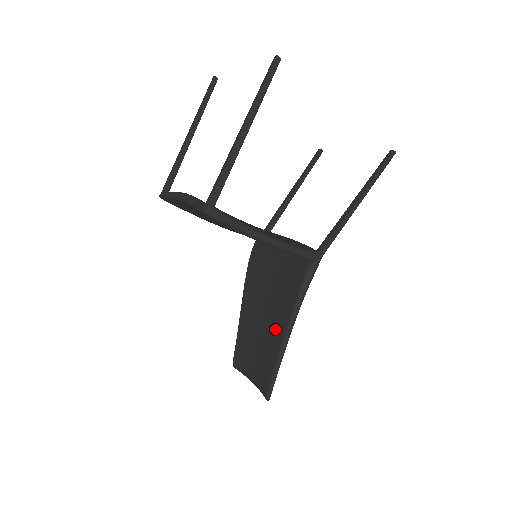
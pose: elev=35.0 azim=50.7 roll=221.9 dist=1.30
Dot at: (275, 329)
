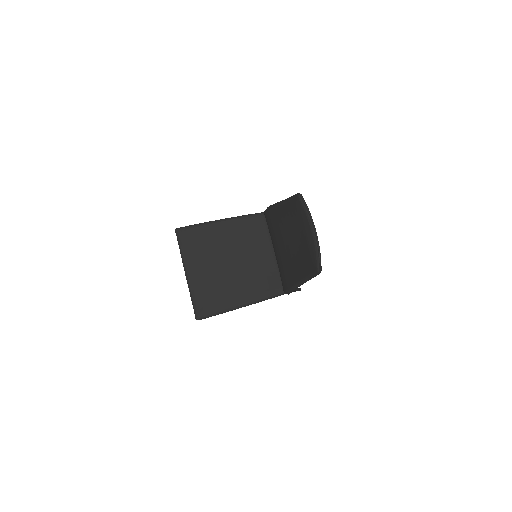
Dot at: (282, 221)
